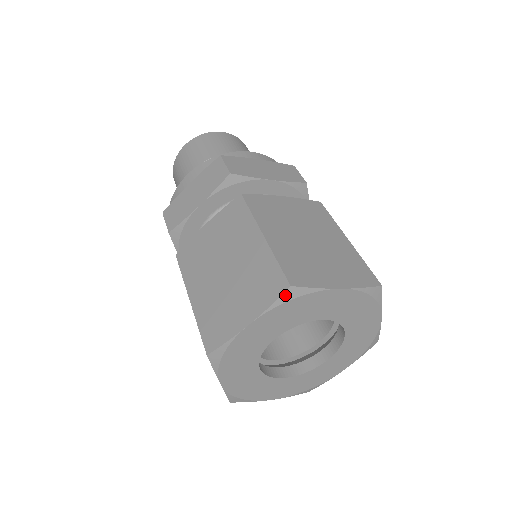
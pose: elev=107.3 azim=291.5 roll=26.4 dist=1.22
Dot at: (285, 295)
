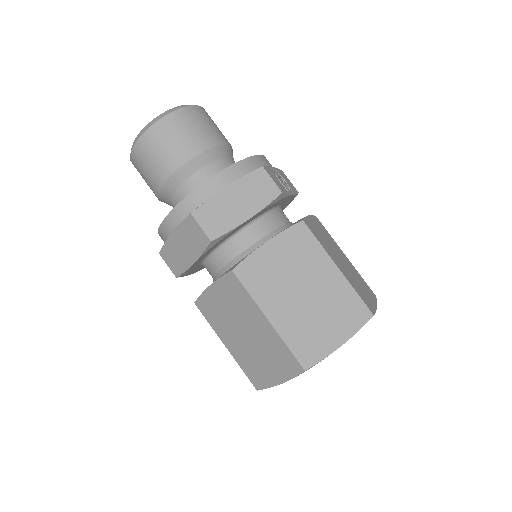
Dot at: occluded
